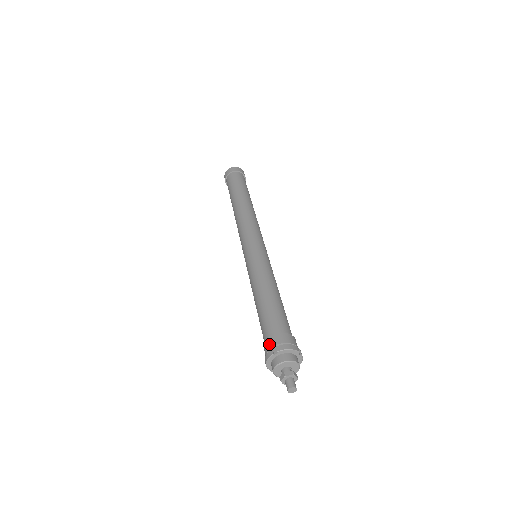
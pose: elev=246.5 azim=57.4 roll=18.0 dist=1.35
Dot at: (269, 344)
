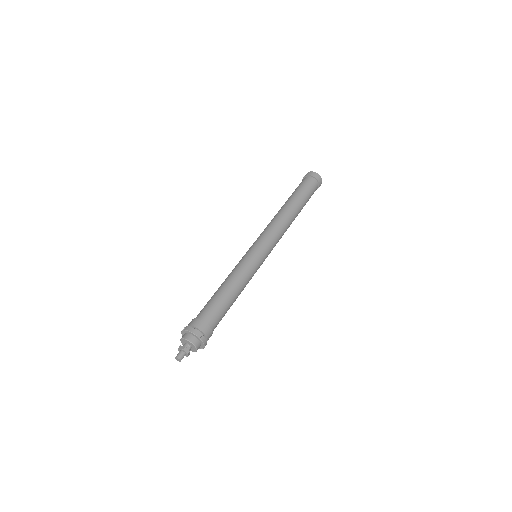
Dot at: (189, 324)
